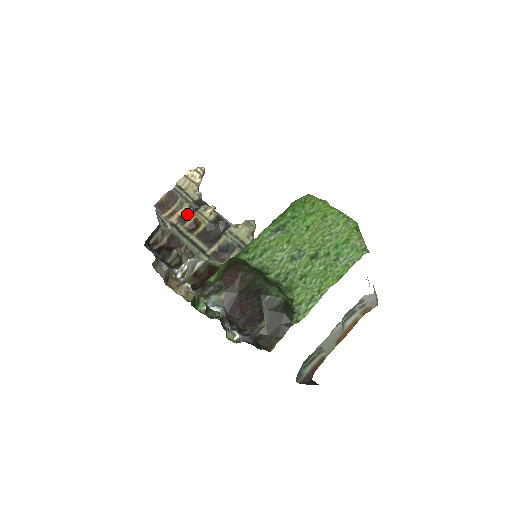
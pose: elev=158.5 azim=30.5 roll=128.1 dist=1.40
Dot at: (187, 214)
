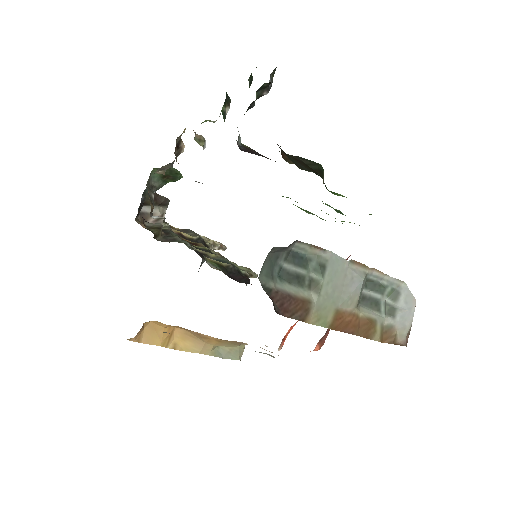
Dot at: (189, 240)
